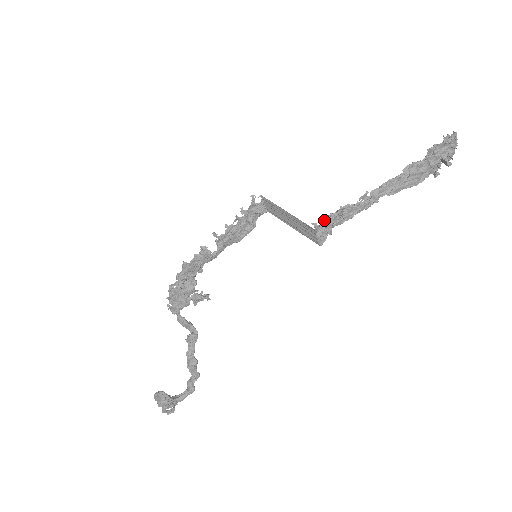
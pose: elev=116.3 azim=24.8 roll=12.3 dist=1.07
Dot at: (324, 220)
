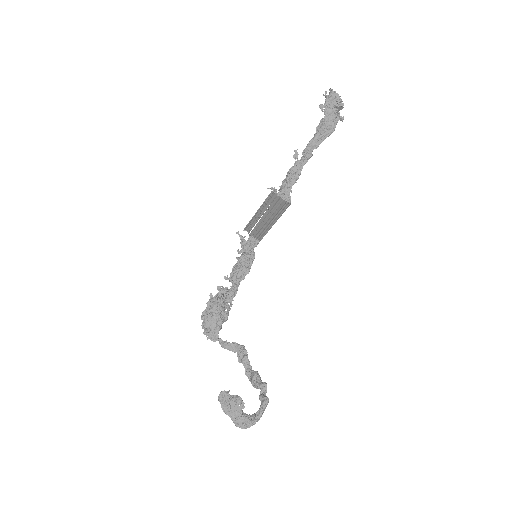
Dot at: (280, 188)
